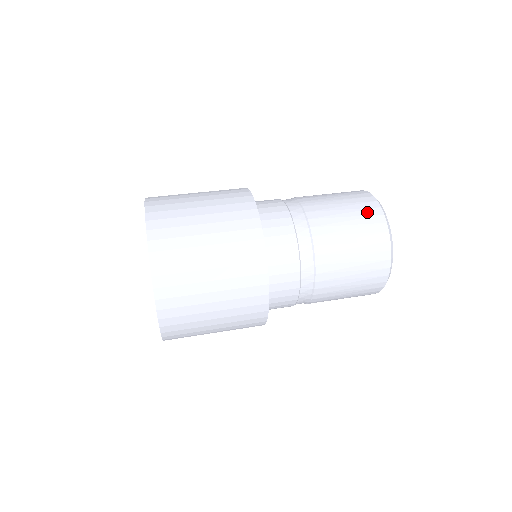
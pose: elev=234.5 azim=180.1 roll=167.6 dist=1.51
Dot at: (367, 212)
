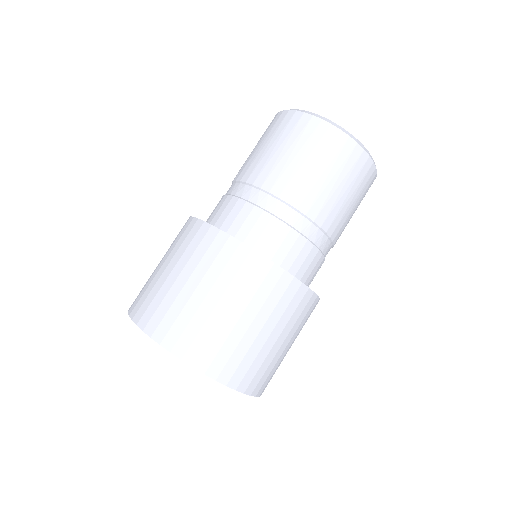
Dot at: (276, 125)
